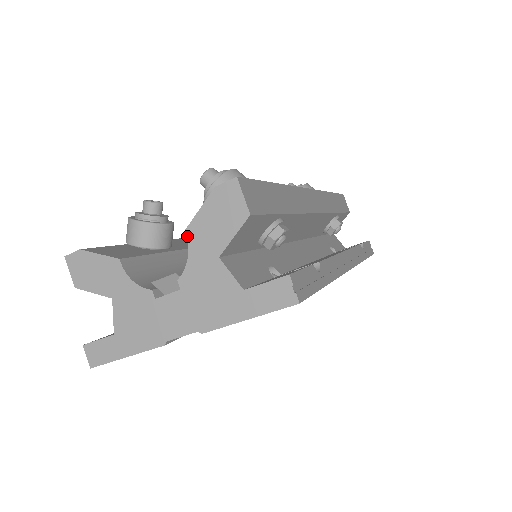
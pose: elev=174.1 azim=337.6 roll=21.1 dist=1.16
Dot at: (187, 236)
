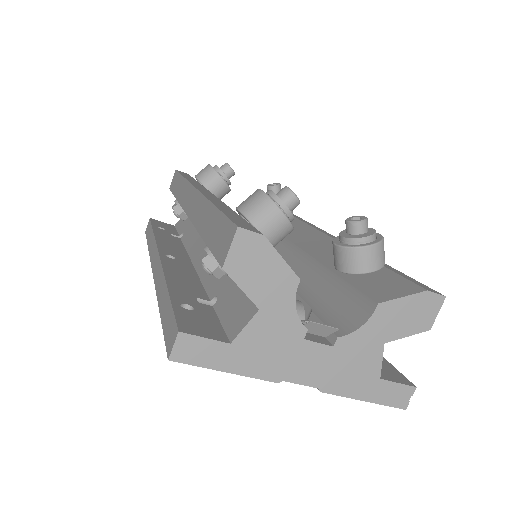
Dot at: (377, 309)
